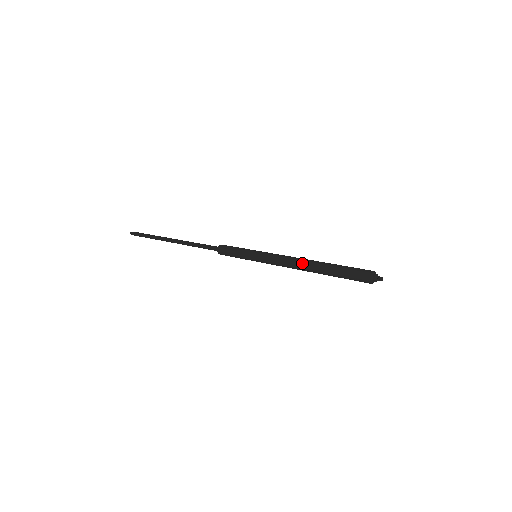
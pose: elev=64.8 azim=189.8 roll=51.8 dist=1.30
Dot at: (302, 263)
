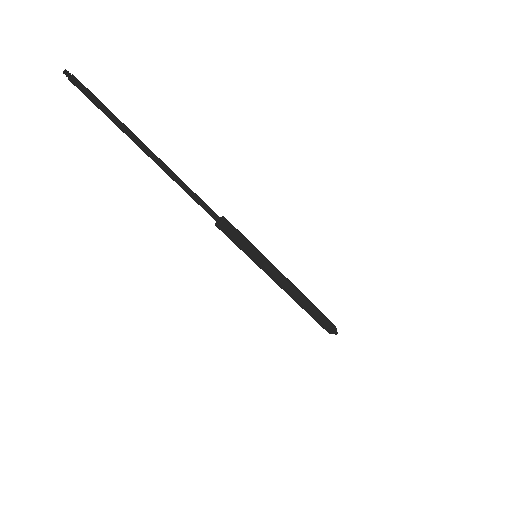
Dot at: (296, 295)
